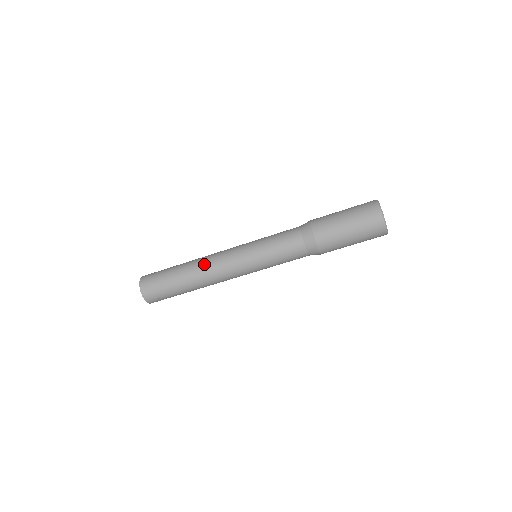
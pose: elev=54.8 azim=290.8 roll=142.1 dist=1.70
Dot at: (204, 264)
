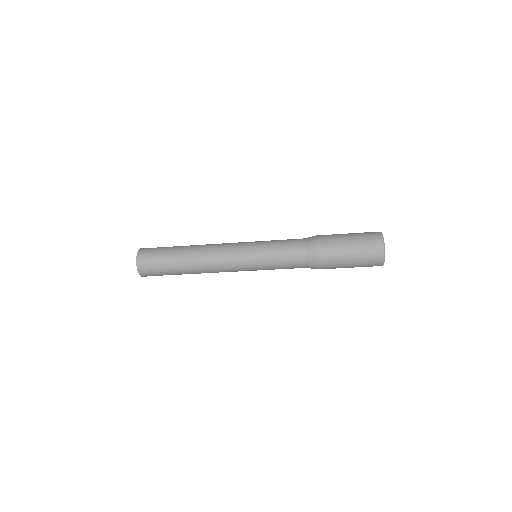
Dot at: (206, 246)
